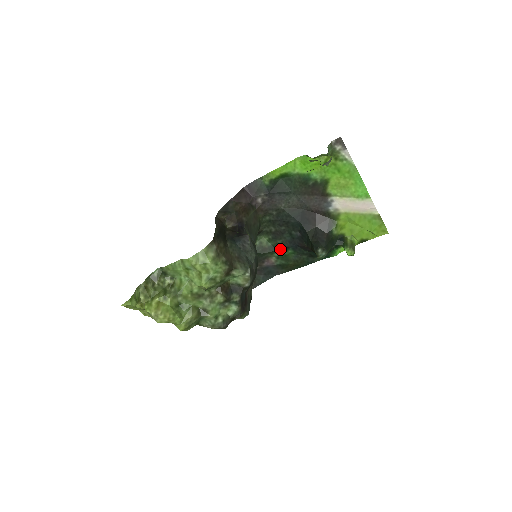
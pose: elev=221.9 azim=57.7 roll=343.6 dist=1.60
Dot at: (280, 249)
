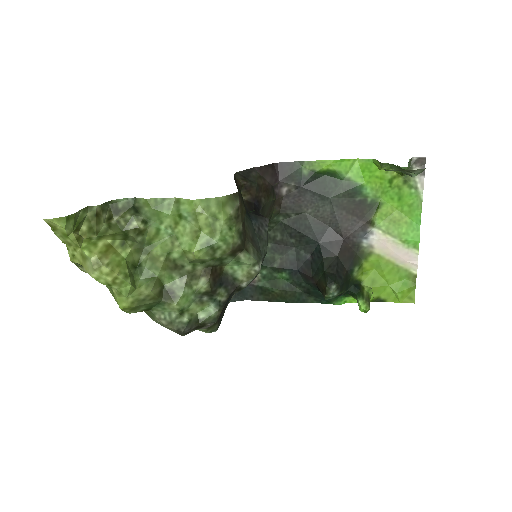
Dot at: (273, 267)
